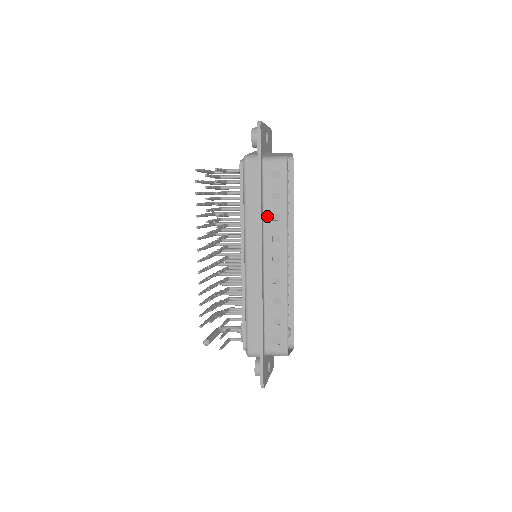
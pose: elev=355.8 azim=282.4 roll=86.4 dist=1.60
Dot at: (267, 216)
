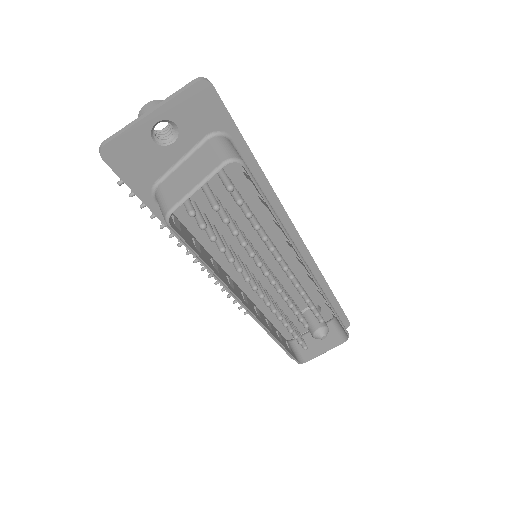
Dot at: occluded
